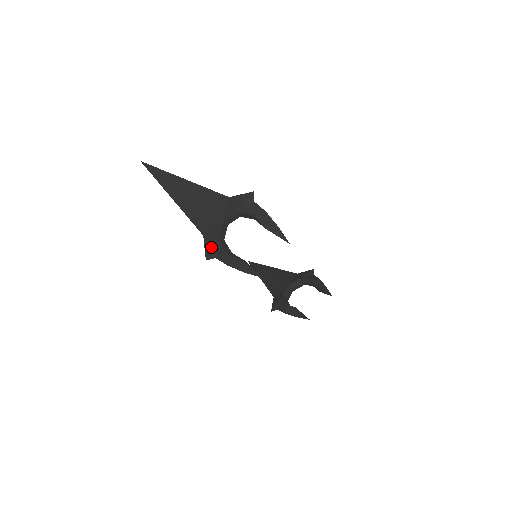
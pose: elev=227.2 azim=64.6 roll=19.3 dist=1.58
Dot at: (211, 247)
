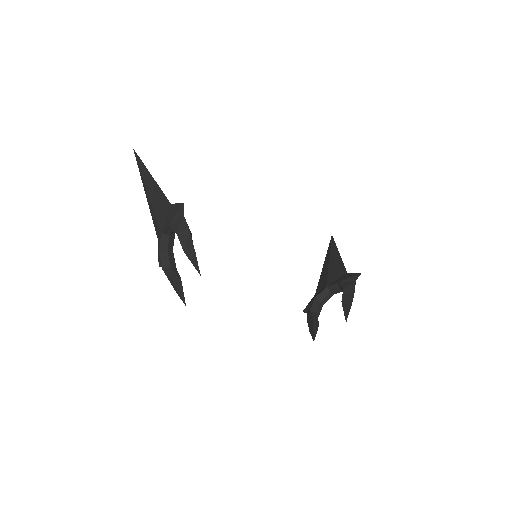
Dot at: (158, 255)
